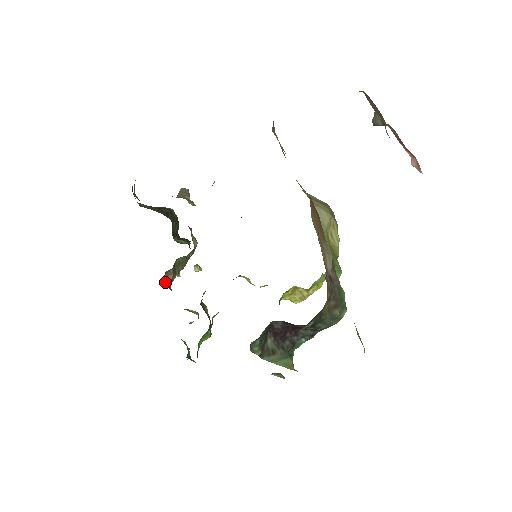
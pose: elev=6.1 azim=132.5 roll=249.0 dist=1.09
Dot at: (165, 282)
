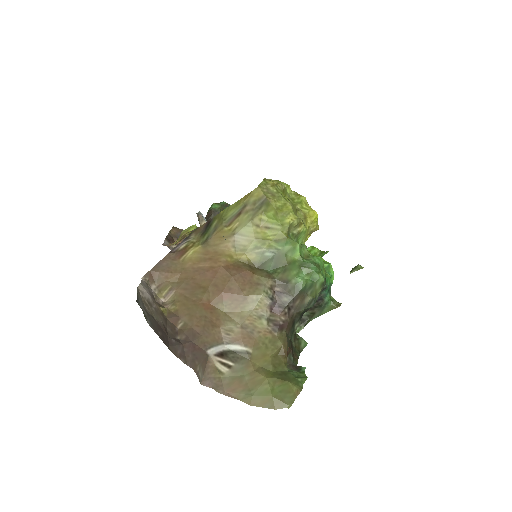
Dot at: occluded
